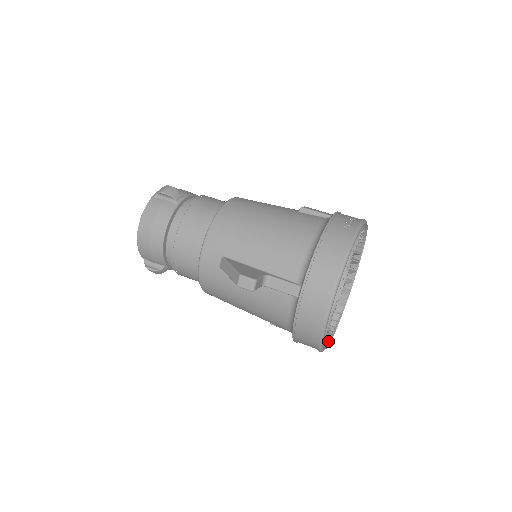
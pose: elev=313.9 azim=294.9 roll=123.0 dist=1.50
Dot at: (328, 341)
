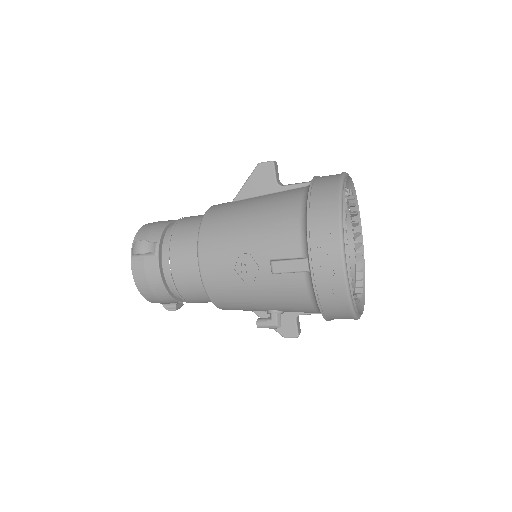
Dot at: (346, 264)
